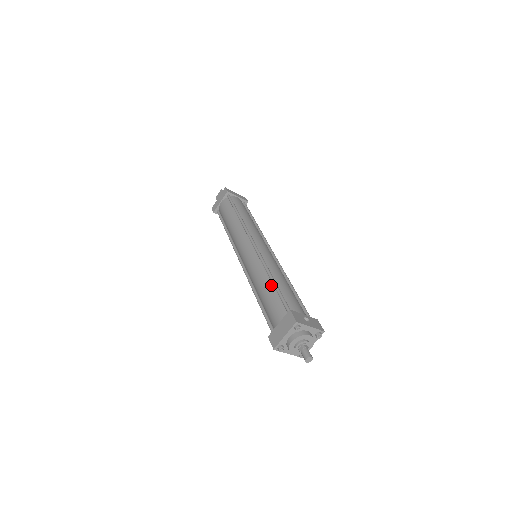
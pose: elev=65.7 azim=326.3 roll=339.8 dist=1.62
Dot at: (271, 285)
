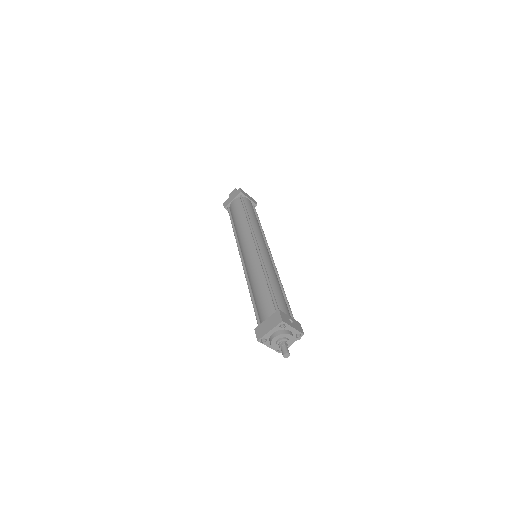
Dot at: (266, 285)
